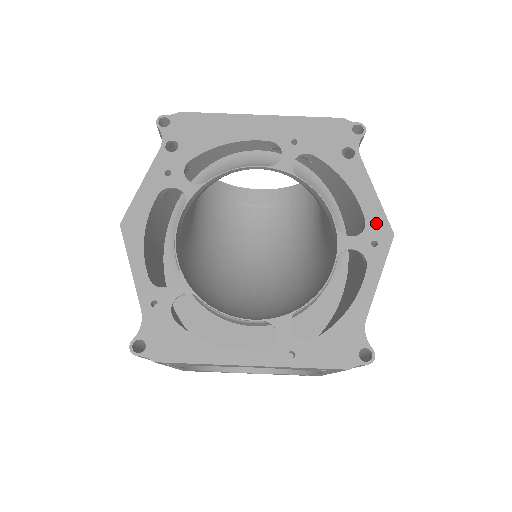
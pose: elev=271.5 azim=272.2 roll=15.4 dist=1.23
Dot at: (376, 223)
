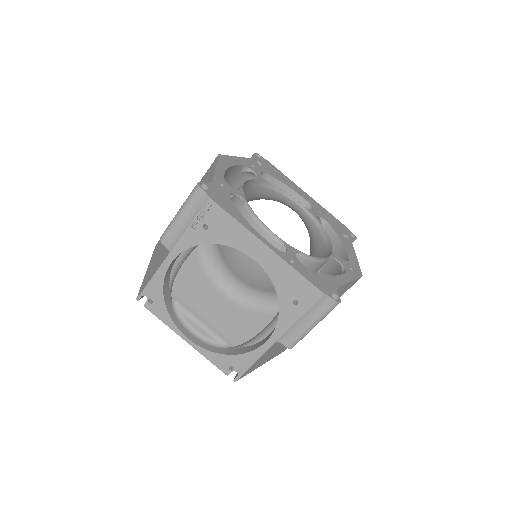
Dot at: (354, 265)
